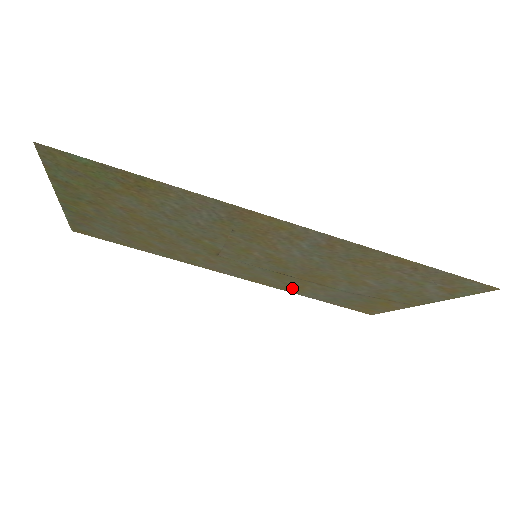
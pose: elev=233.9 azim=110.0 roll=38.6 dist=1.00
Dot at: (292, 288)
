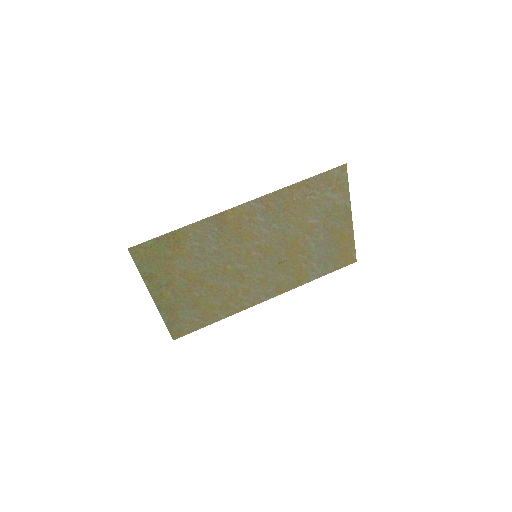
Dot at: (300, 277)
